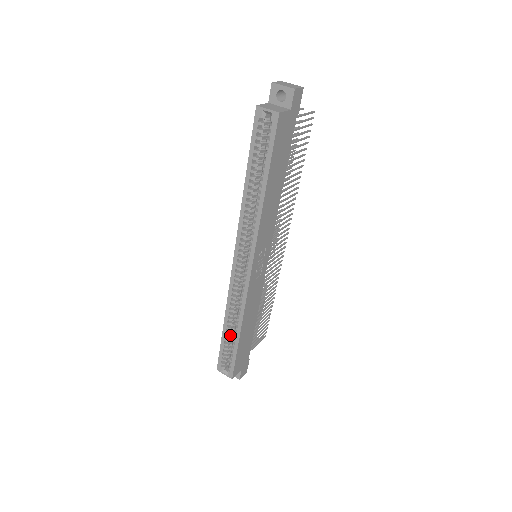
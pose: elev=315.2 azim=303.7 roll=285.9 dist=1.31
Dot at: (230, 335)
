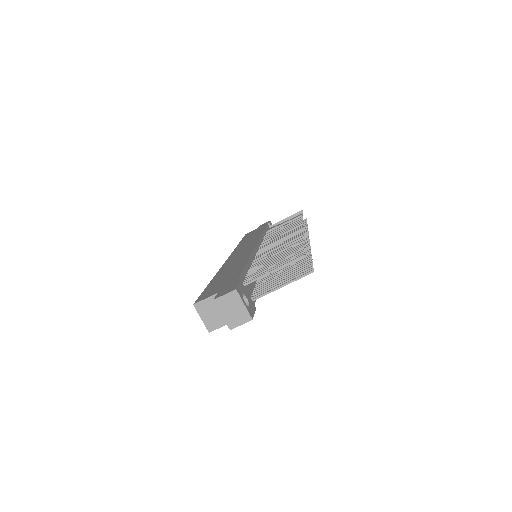
Dot at: occluded
